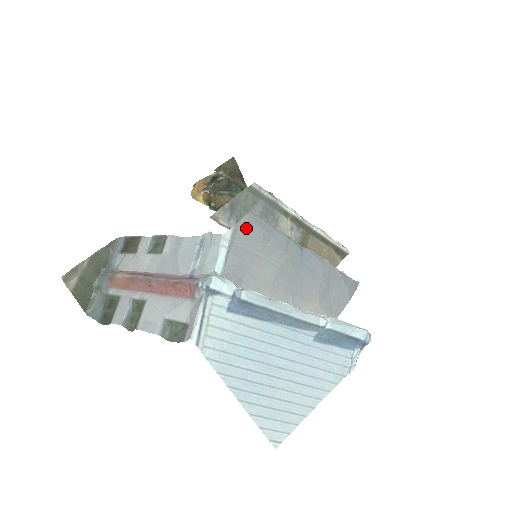
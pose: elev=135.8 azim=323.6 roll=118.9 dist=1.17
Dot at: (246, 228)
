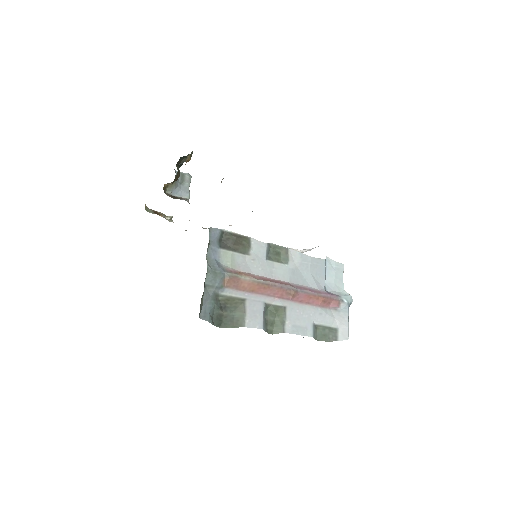
Dot at: occluded
